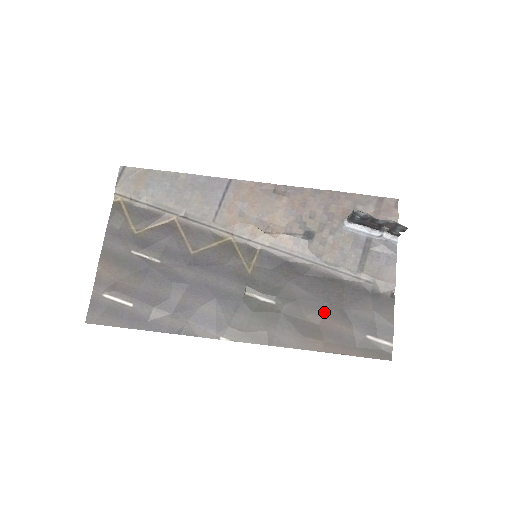
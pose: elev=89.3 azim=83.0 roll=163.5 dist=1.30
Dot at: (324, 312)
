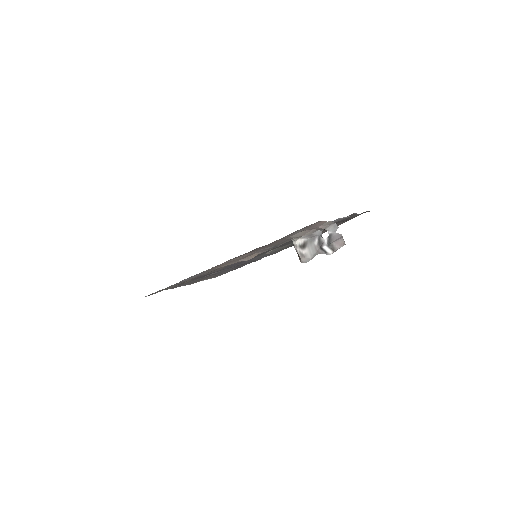
Dot at: occluded
